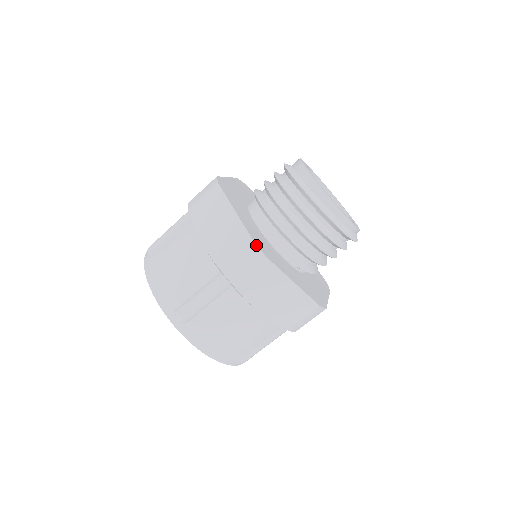
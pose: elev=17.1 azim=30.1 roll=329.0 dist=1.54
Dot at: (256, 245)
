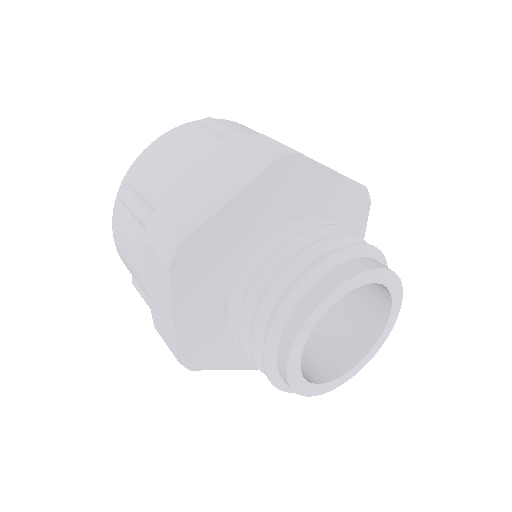
Dot at: occluded
